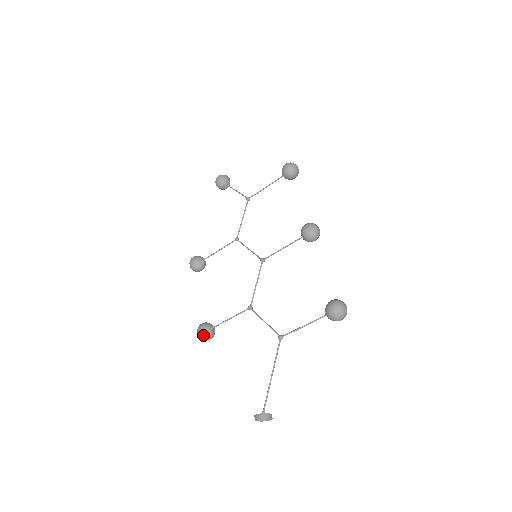
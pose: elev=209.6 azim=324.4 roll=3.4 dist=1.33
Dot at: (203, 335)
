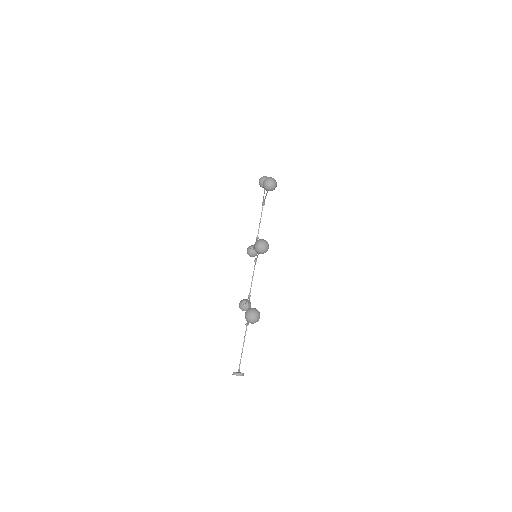
Dot at: occluded
